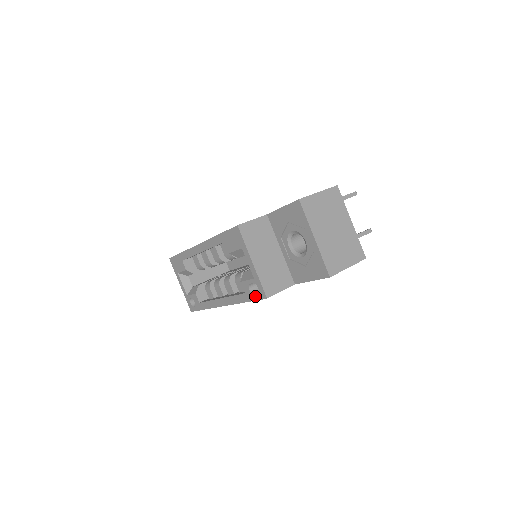
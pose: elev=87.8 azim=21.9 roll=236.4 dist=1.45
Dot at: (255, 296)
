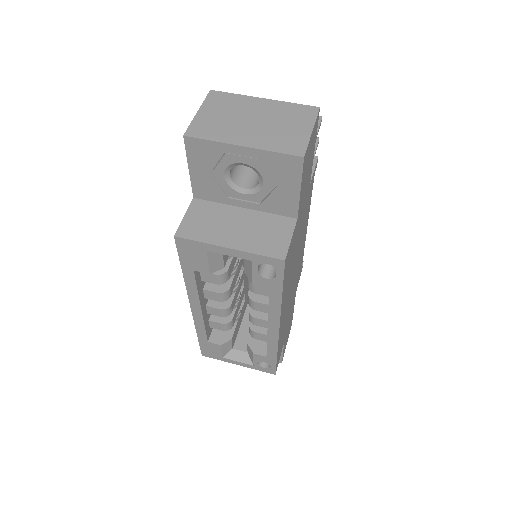
Dot at: (277, 276)
